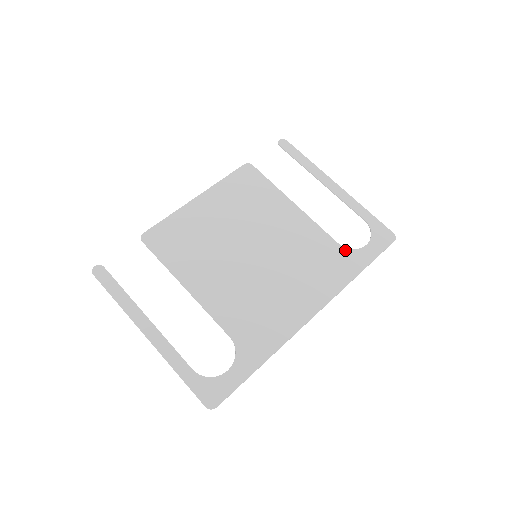
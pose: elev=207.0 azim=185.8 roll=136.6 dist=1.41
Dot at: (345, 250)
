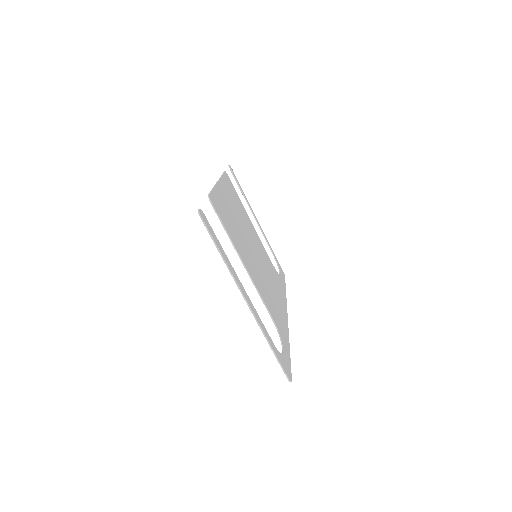
Dot at: (277, 273)
